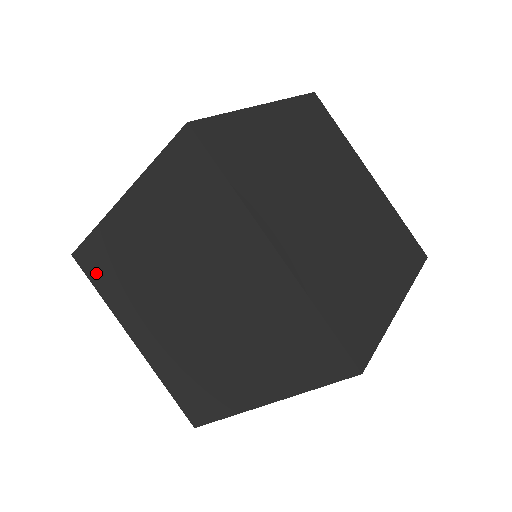
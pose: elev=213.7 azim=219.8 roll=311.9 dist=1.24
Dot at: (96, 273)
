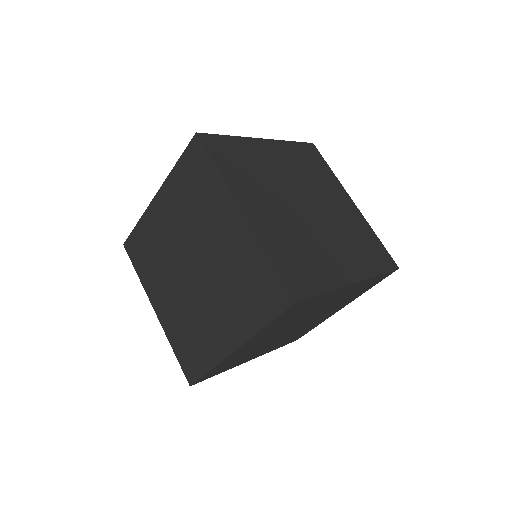
Dot at: (137, 256)
